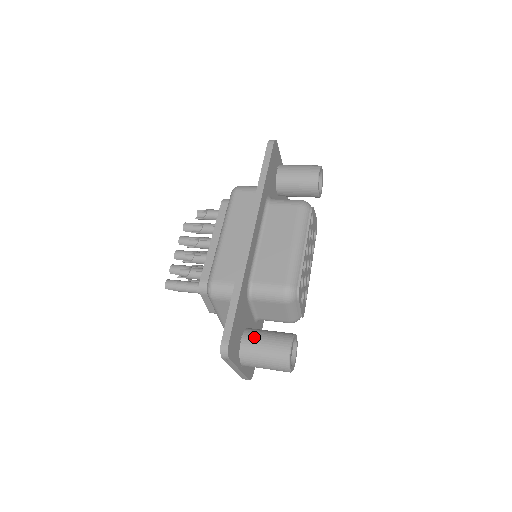
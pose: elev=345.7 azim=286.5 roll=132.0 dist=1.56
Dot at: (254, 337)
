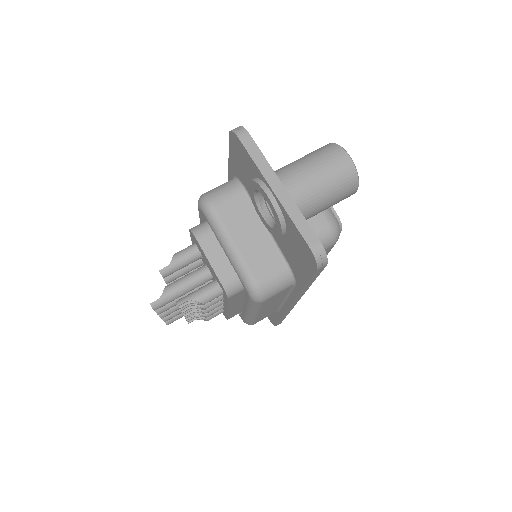
Dot at: occluded
